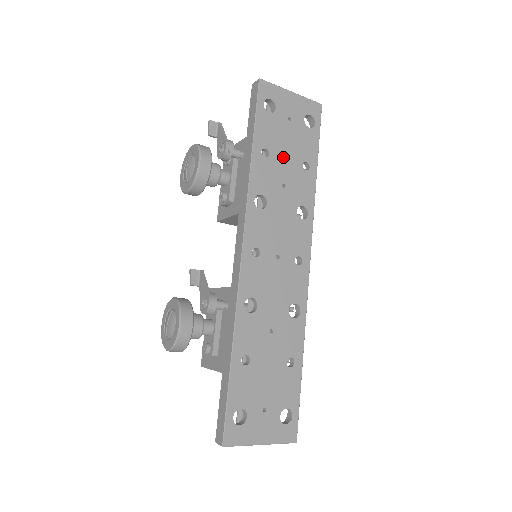
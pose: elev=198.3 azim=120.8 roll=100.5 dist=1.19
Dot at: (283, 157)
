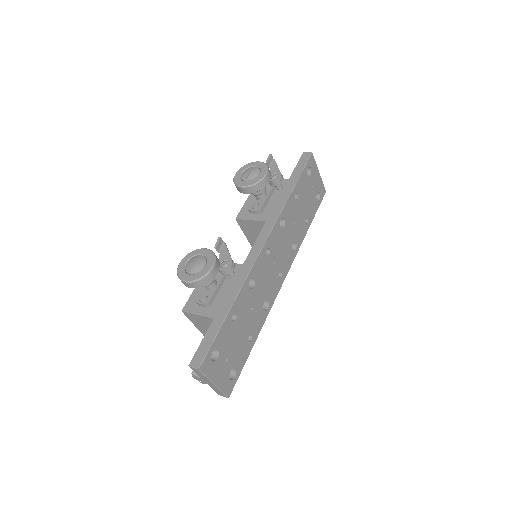
Dot at: (301, 206)
